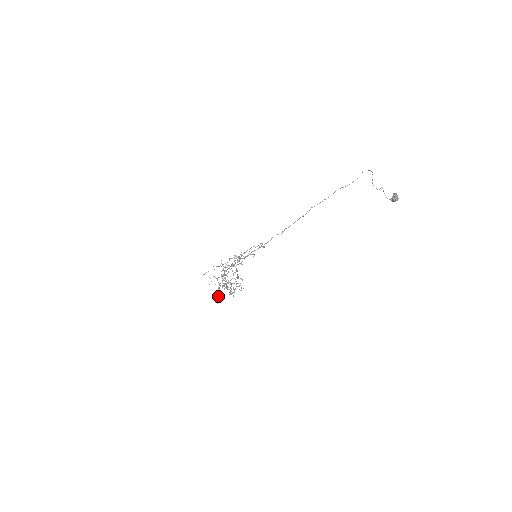
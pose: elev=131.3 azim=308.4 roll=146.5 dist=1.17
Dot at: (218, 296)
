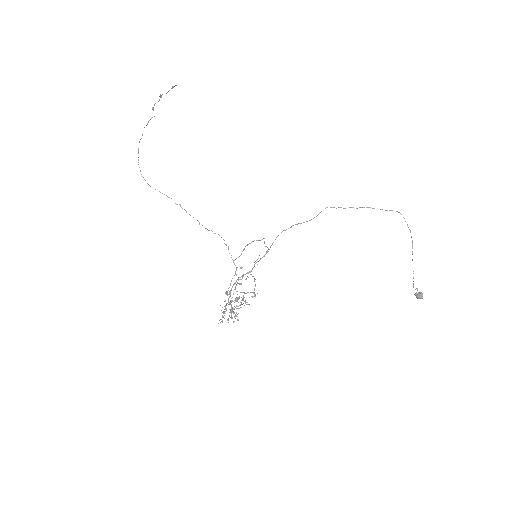
Dot at: occluded
